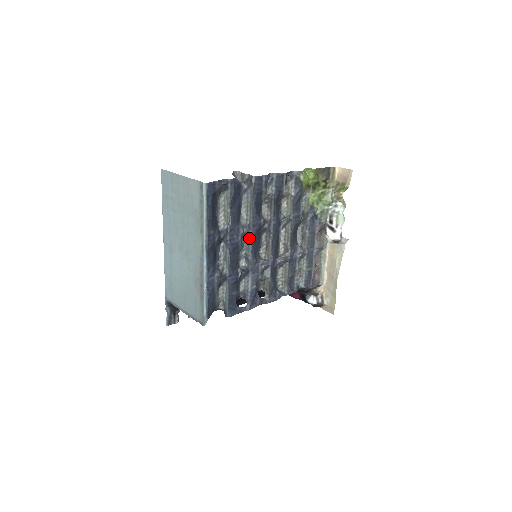
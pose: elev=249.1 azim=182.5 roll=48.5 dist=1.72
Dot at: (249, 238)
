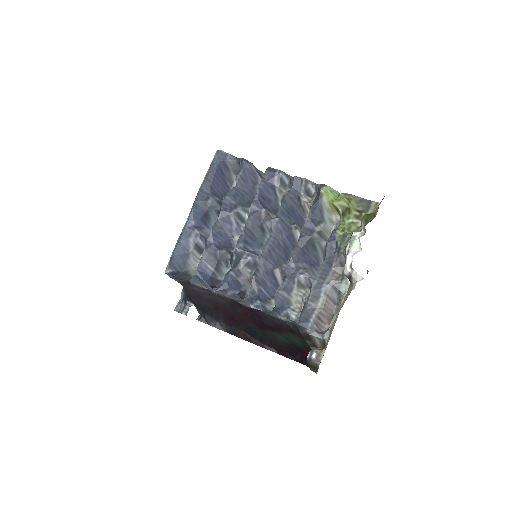
Dot at: (248, 224)
